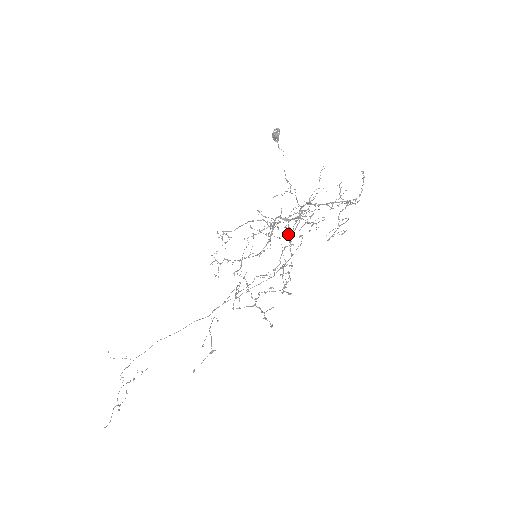
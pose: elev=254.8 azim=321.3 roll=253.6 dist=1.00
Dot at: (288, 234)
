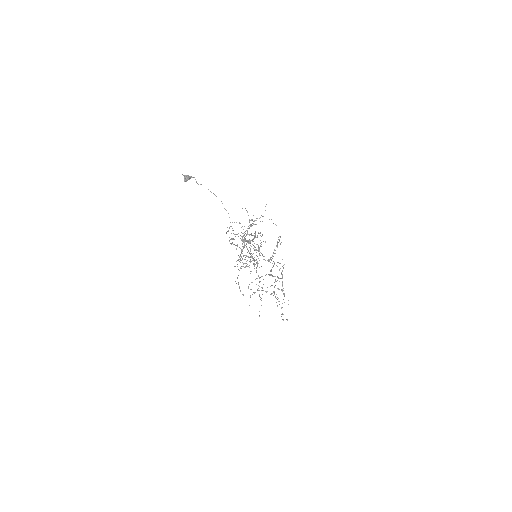
Dot at: occluded
